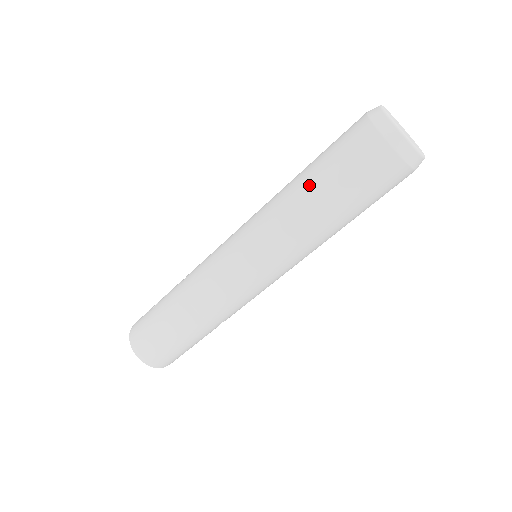
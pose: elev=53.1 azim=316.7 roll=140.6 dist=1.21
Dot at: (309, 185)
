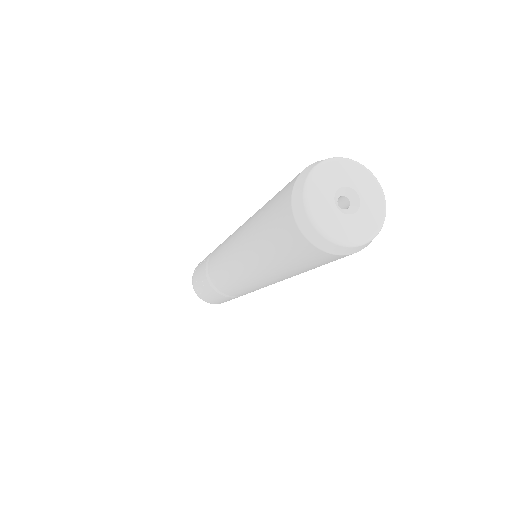
Dot at: (290, 273)
